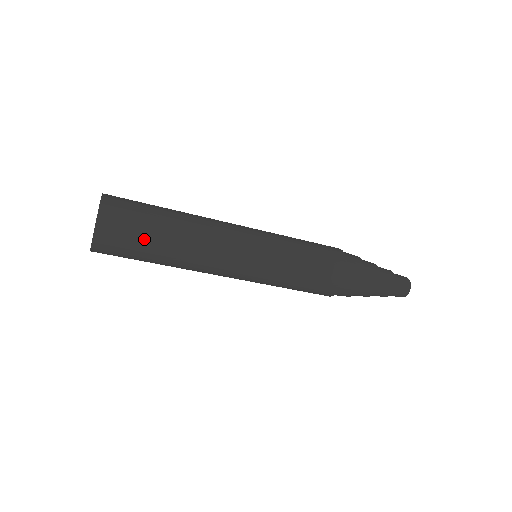
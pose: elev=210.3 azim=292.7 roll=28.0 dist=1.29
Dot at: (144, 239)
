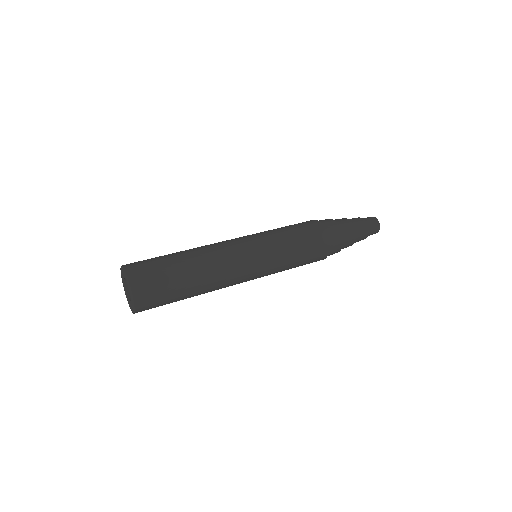
Dot at: occluded
